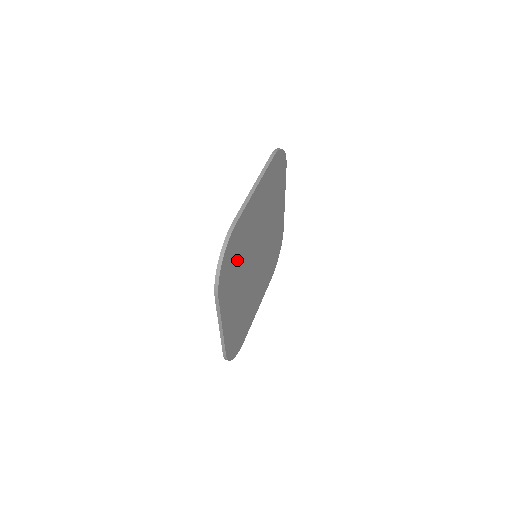
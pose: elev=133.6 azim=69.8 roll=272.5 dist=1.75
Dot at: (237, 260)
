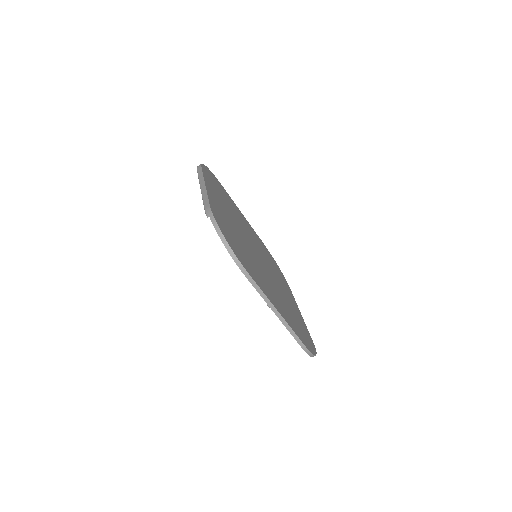
Dot at: (293, 317)
